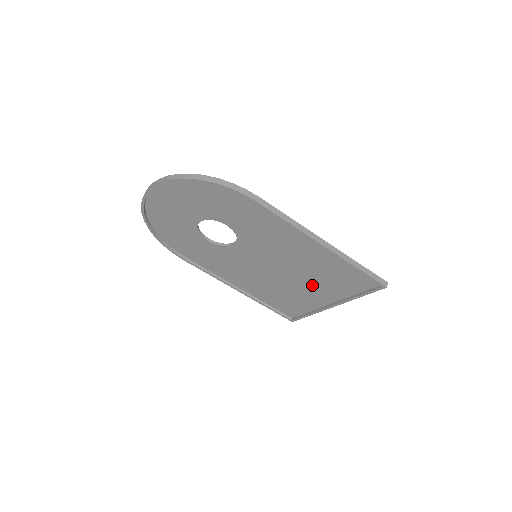
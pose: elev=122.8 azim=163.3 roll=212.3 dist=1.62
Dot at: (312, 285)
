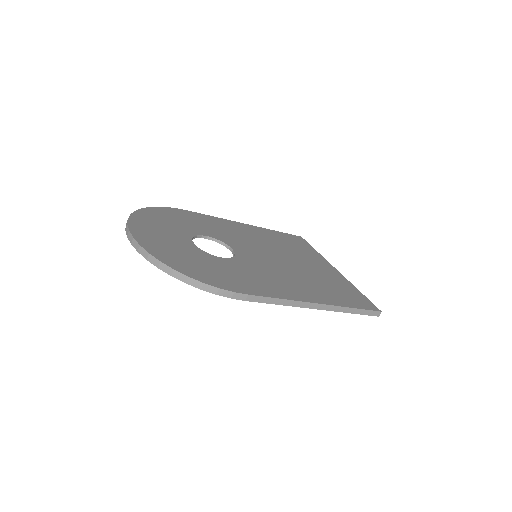
Dot at: occluded
